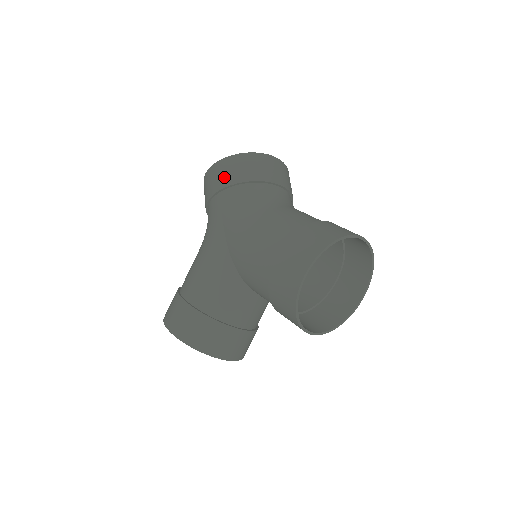
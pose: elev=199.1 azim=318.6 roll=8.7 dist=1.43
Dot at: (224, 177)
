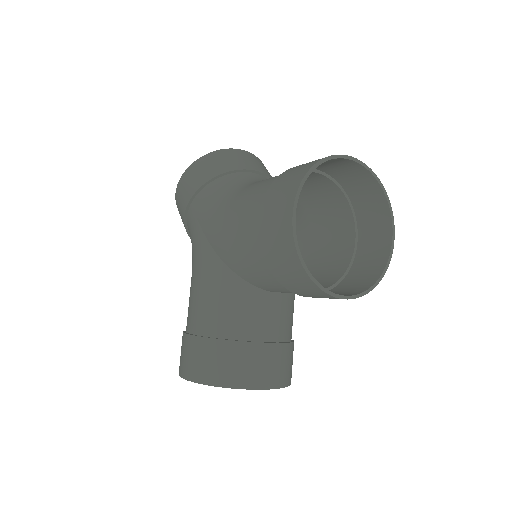
Dot at: (190, 186)
